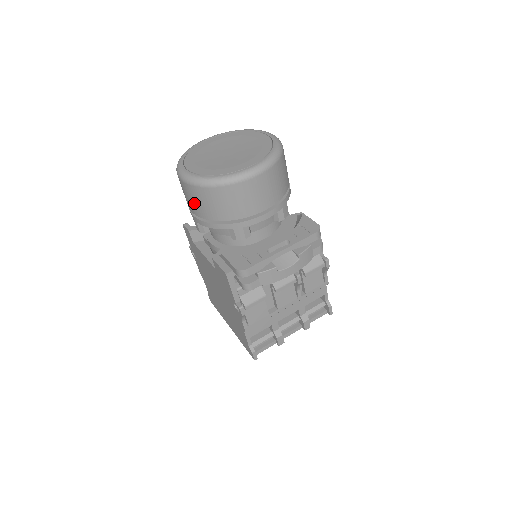
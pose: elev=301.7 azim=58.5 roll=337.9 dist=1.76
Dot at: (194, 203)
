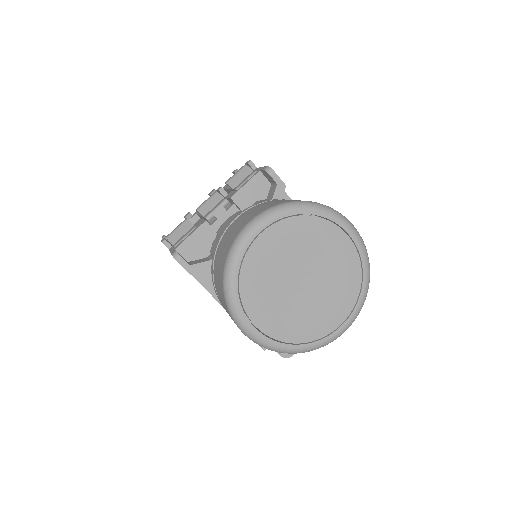
Dot at: occluded
